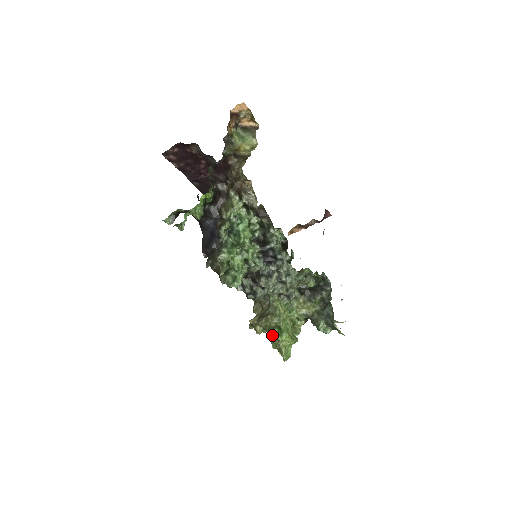
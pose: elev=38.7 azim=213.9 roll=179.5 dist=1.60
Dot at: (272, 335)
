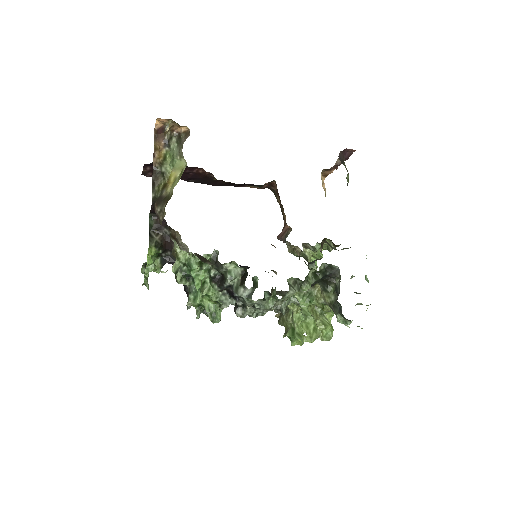
Dot at: occluded
